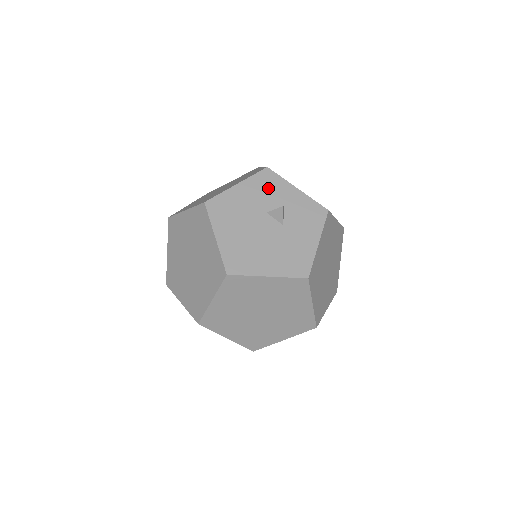
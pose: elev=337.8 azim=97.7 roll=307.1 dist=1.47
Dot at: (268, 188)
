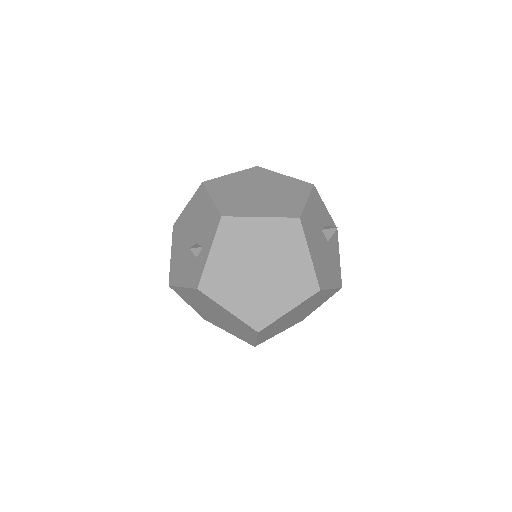
Dot at: (318, 206)
